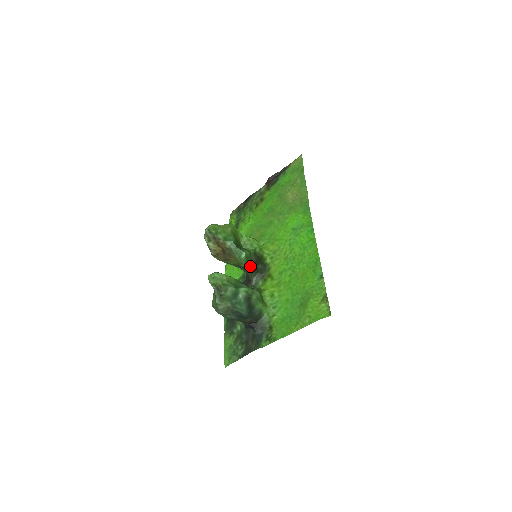
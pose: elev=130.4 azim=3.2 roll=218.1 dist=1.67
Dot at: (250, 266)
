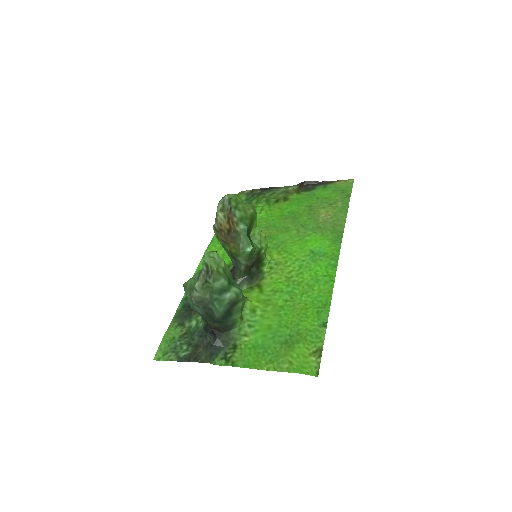
Dot at: (246, 264)
